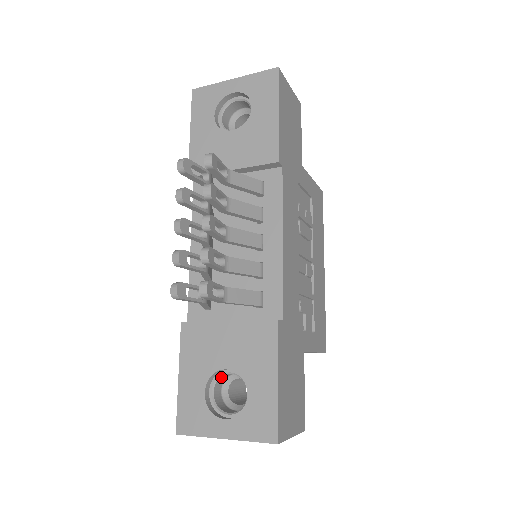
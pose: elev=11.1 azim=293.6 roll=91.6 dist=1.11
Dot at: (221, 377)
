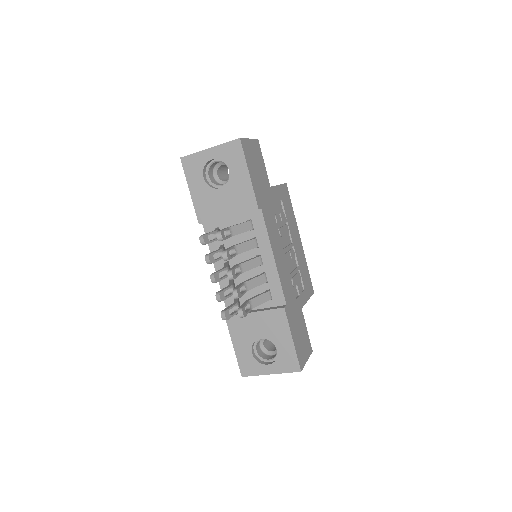
Dot at: (258, 341)
